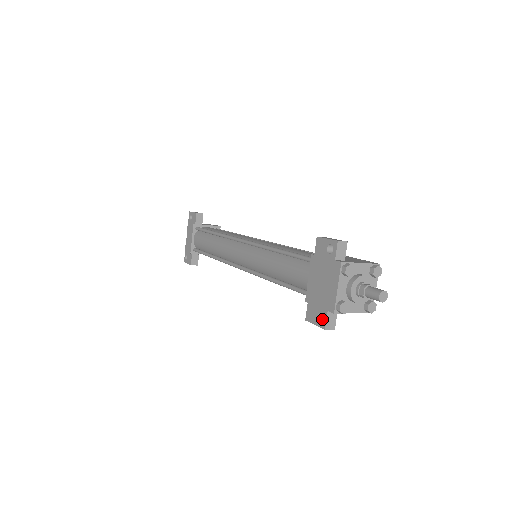
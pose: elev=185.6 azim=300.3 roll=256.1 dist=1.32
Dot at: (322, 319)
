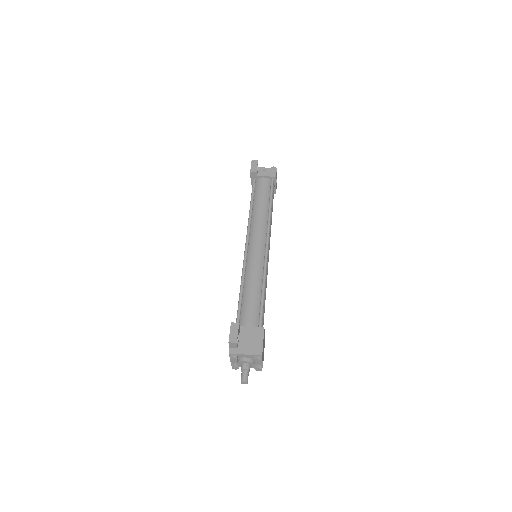
Dot at: occluded
